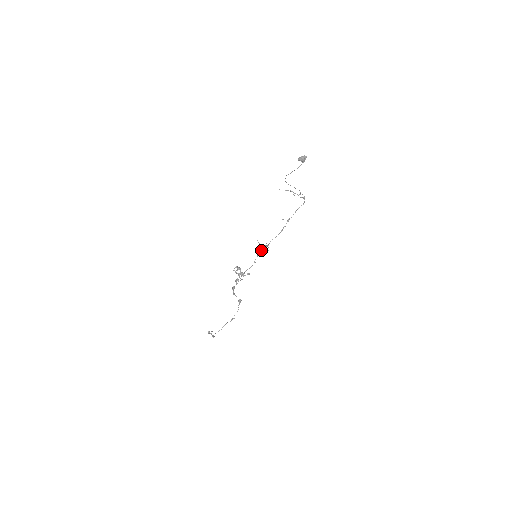
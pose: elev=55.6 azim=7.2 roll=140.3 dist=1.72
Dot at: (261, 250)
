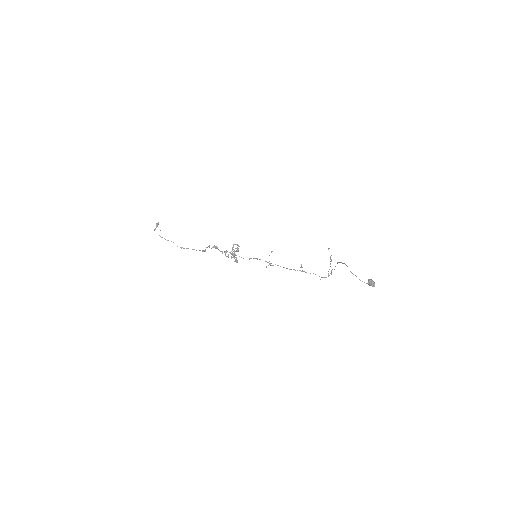
Dot at: occluded
